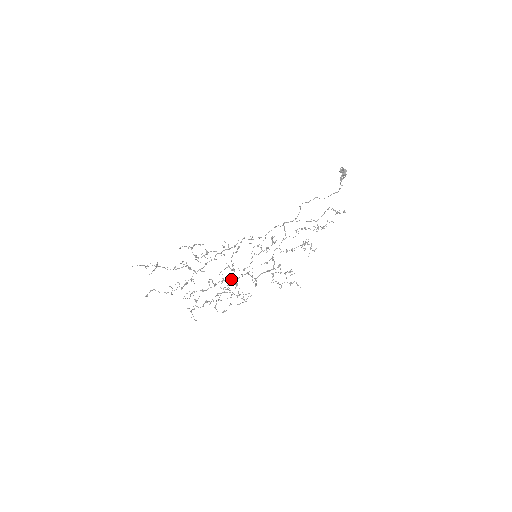
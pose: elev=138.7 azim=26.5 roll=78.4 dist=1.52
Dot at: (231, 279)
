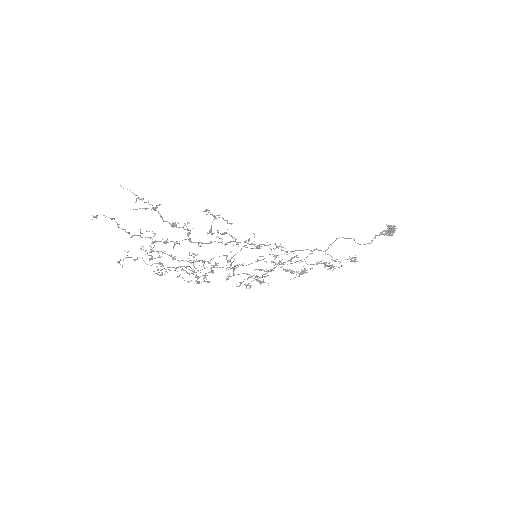
Dot at: (215, 265)
